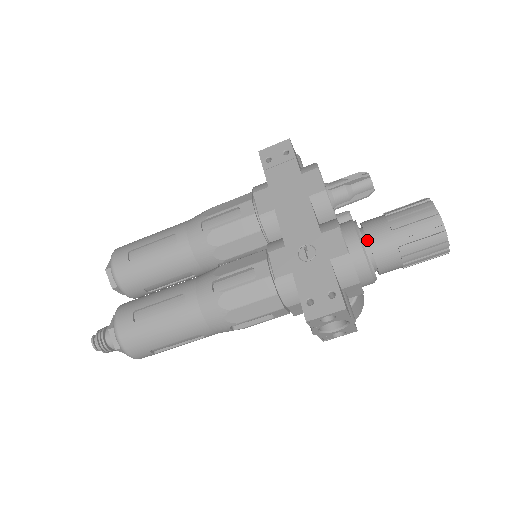
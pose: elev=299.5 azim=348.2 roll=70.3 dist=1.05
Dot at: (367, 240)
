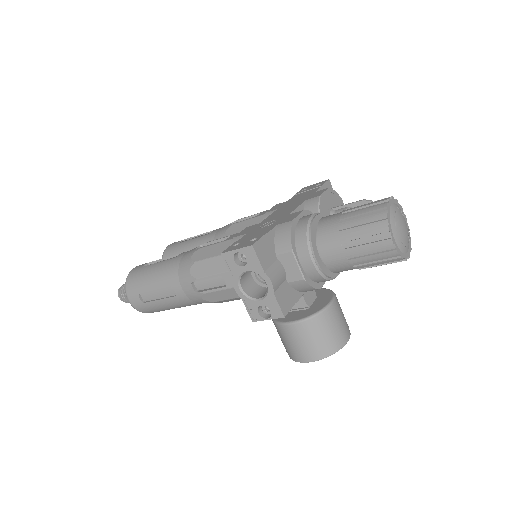
Dot at: occluded
